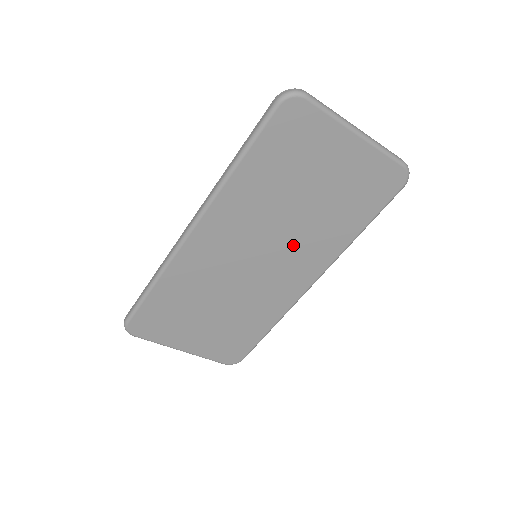
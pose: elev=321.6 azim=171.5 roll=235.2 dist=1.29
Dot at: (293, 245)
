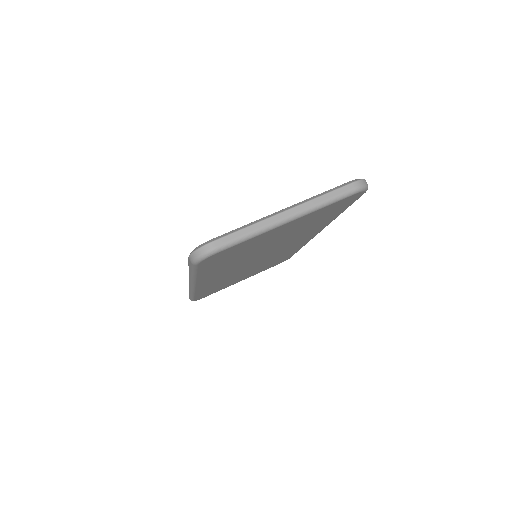
Dot at: (282, 246)
